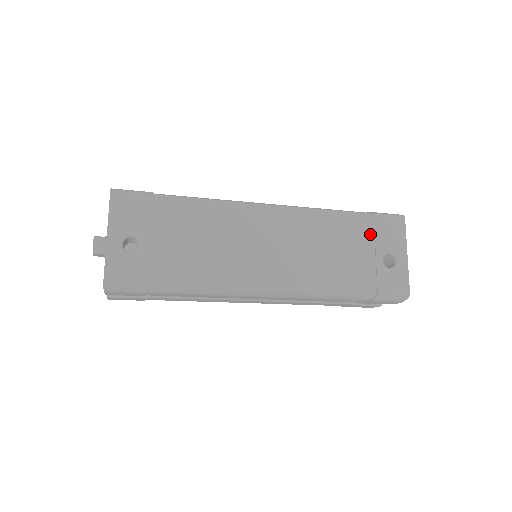
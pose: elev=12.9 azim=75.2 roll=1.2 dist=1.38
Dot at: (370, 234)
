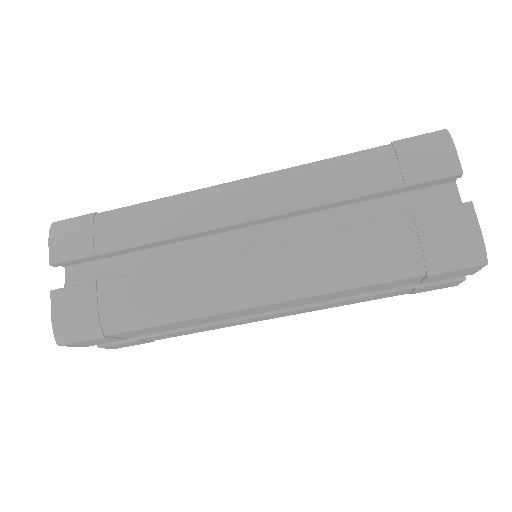
Dot at: occluded
